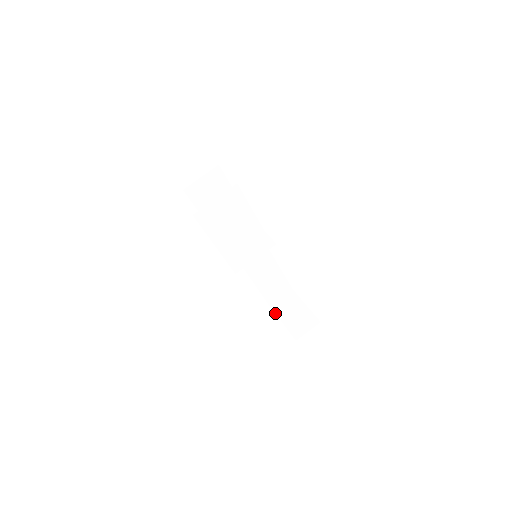
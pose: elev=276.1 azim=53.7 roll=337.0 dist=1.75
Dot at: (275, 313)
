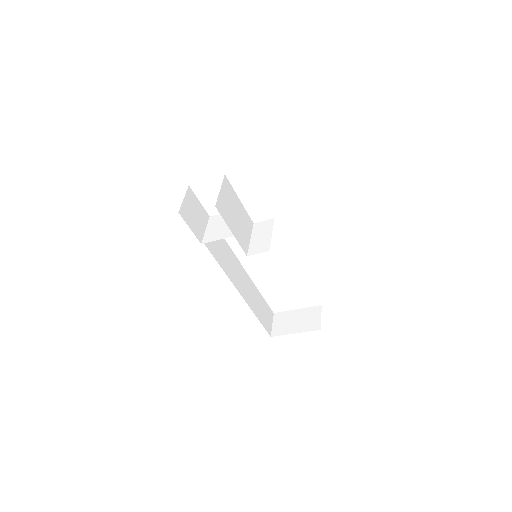
Dot at: occluded
